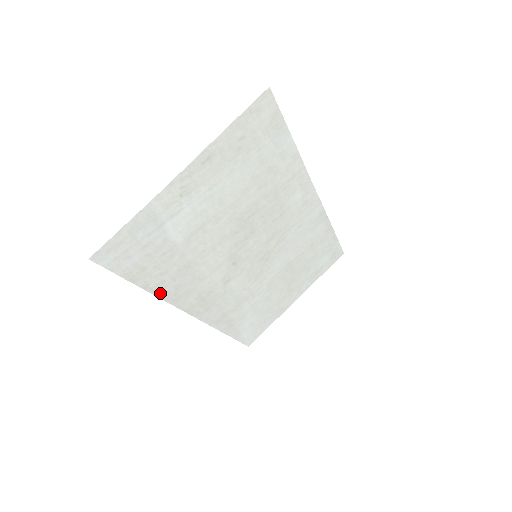
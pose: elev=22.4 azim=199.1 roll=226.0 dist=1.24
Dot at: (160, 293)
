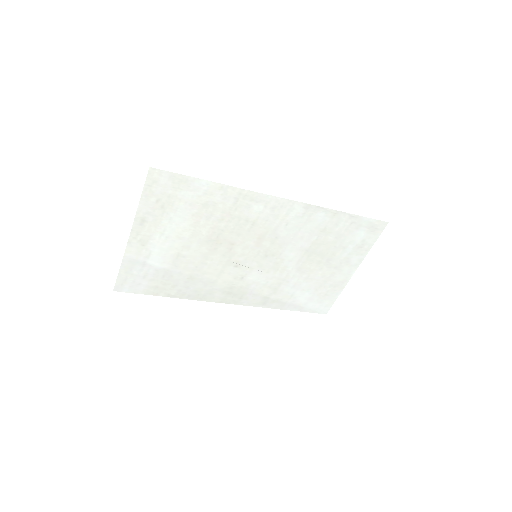
Dot at: (185, 297)
